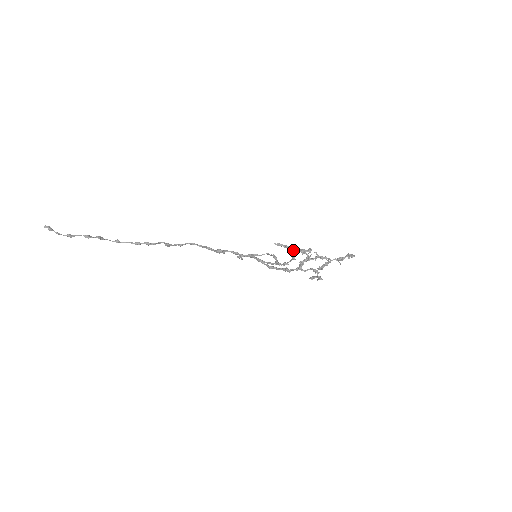
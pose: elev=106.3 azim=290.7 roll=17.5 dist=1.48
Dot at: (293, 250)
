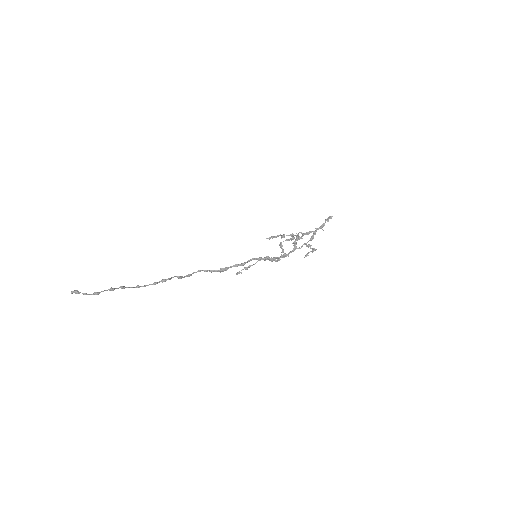
Dot at: (283, 236)
